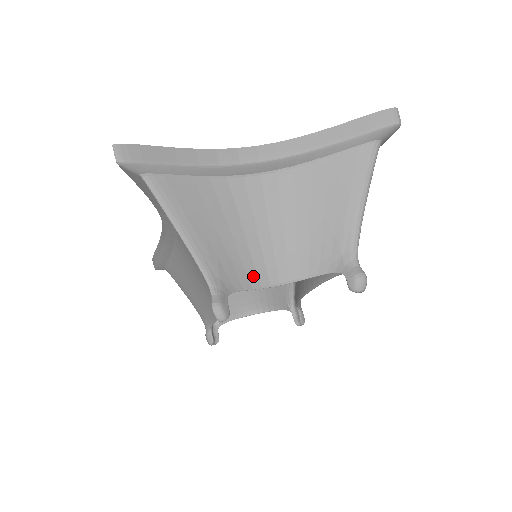
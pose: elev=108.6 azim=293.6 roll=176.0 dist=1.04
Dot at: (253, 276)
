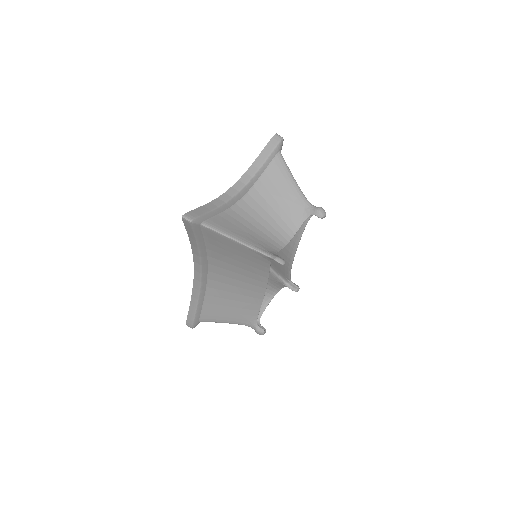
Dot at: (276, 244)
